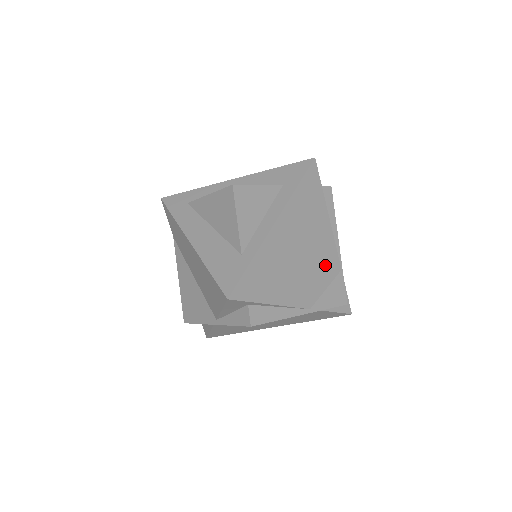
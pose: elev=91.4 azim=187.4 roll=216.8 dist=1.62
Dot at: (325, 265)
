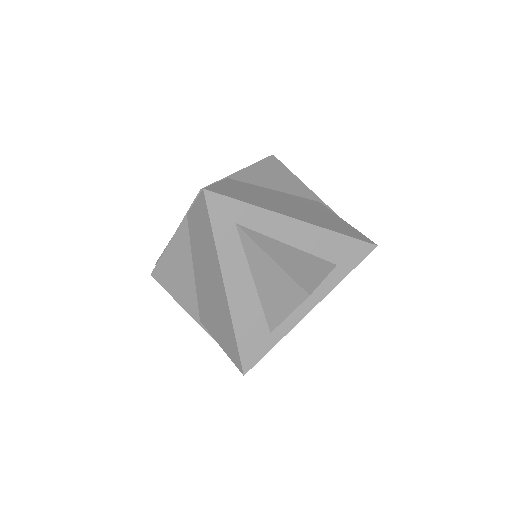
Dot at: occluded
